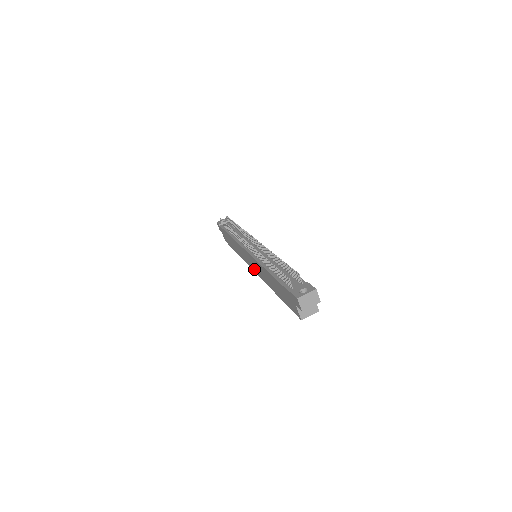
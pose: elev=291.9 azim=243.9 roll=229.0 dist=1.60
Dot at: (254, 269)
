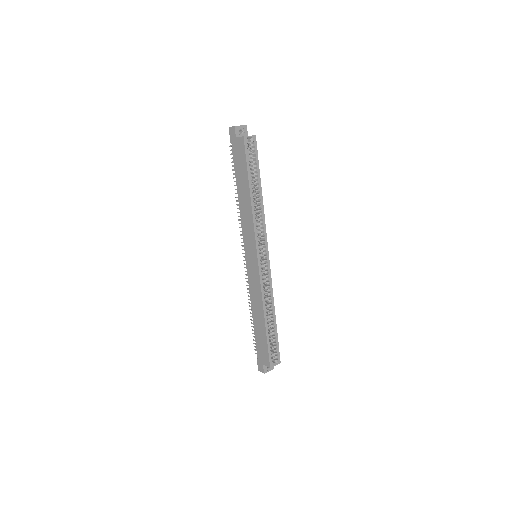
Dot at: (254, 251)
